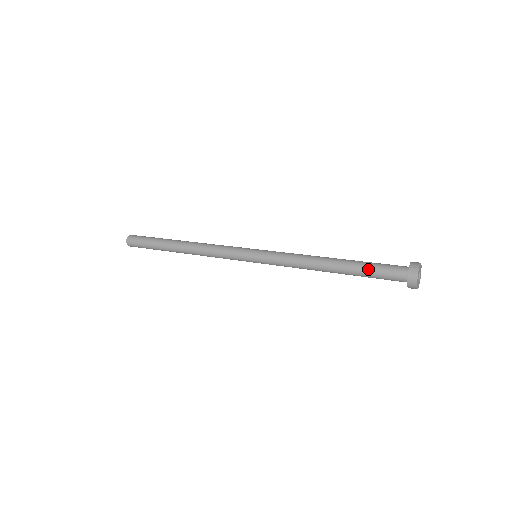
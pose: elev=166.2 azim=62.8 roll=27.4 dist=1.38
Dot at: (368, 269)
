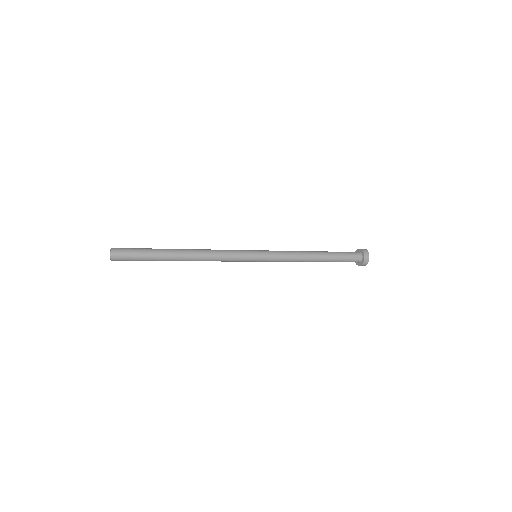
Dot at: (340, 255)
